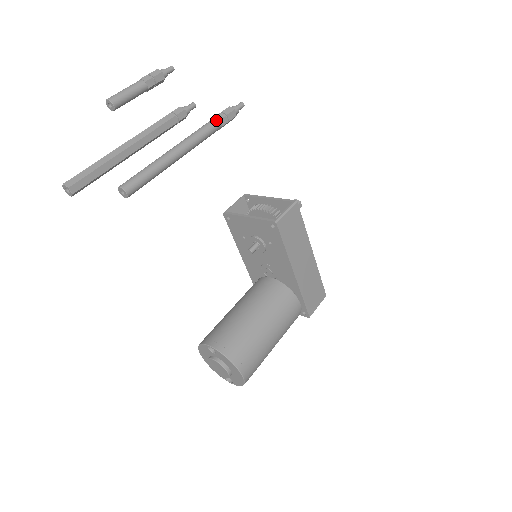
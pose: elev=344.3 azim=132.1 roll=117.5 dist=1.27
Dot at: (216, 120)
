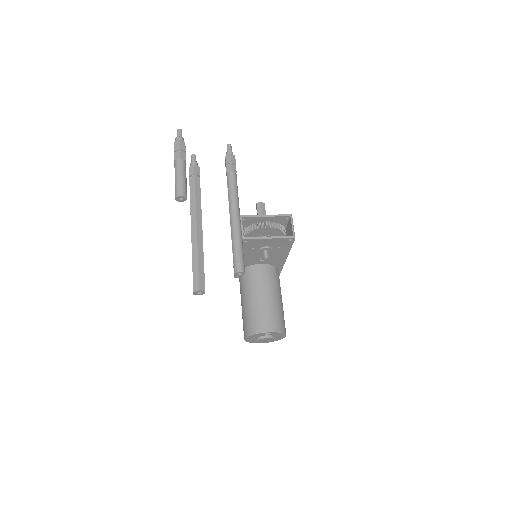
Dot at: (235, 173)
